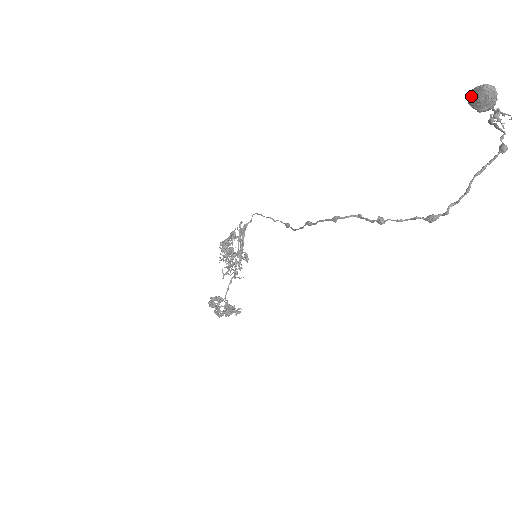
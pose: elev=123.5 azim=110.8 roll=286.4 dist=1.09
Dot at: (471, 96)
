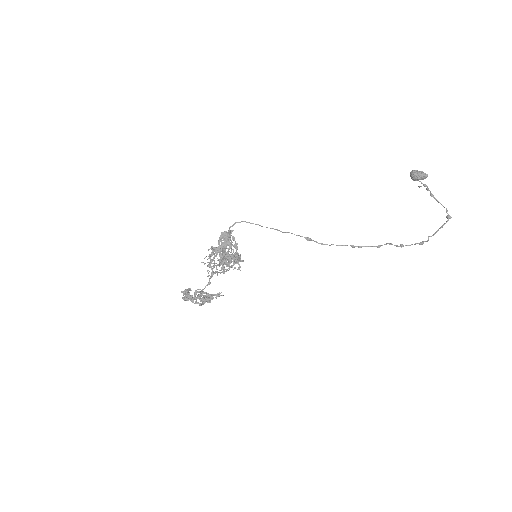
Dot at: (418, 176)
